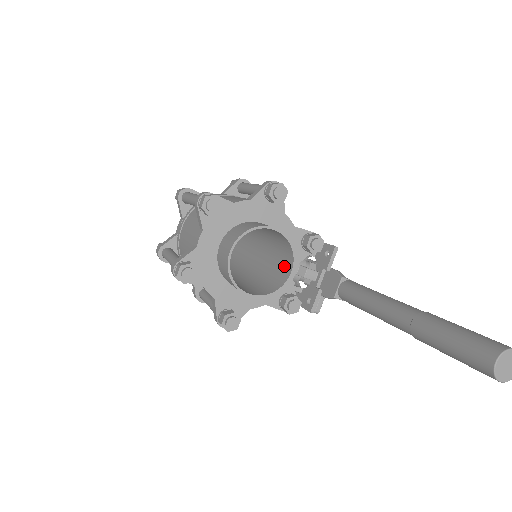
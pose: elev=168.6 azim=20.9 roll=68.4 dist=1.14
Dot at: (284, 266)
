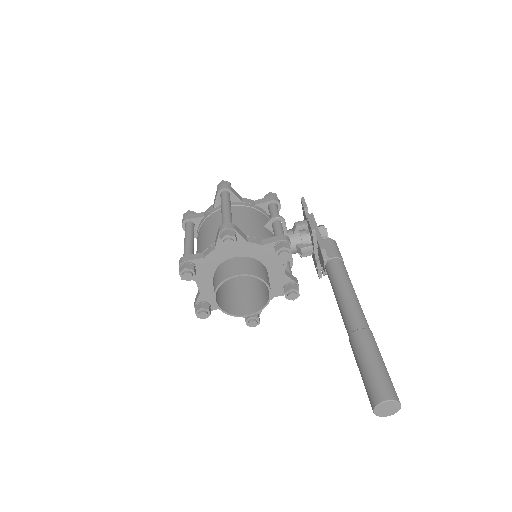
Dot at: occluded
